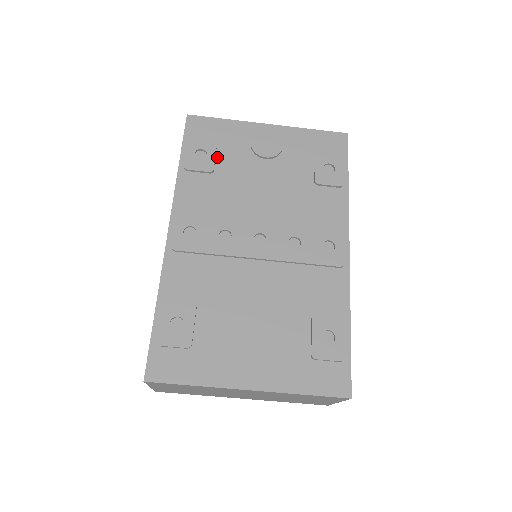
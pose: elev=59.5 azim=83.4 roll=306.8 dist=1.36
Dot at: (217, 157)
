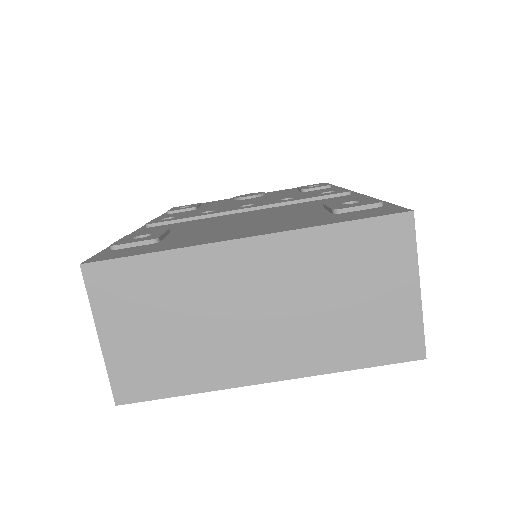
Dot at: (201, 207)
